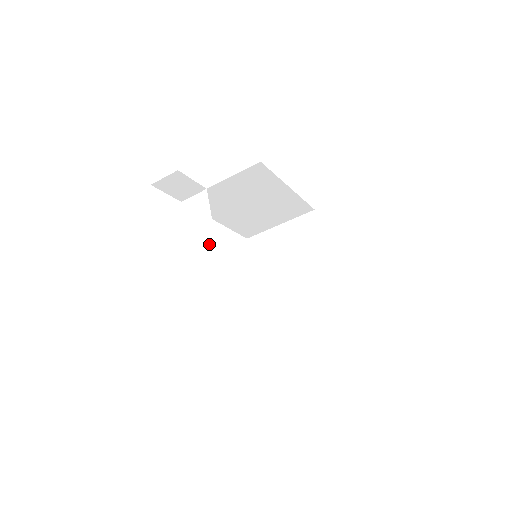
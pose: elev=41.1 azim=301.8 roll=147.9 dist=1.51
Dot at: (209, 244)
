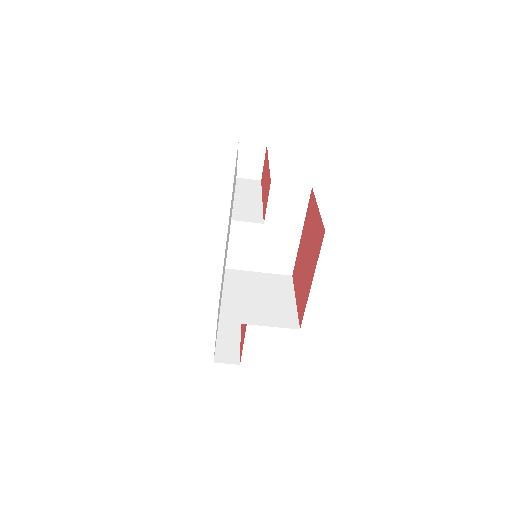
Dot at: (256, 200)
